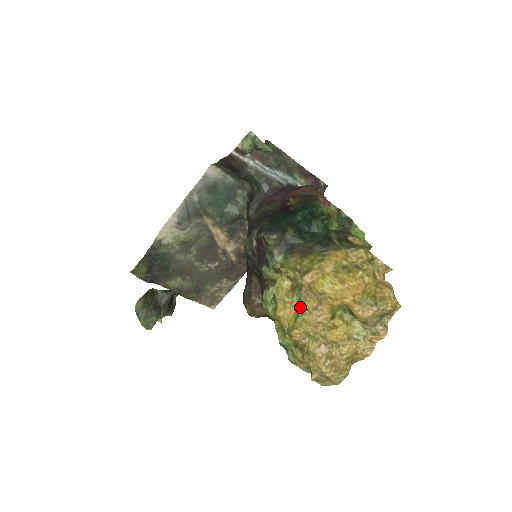
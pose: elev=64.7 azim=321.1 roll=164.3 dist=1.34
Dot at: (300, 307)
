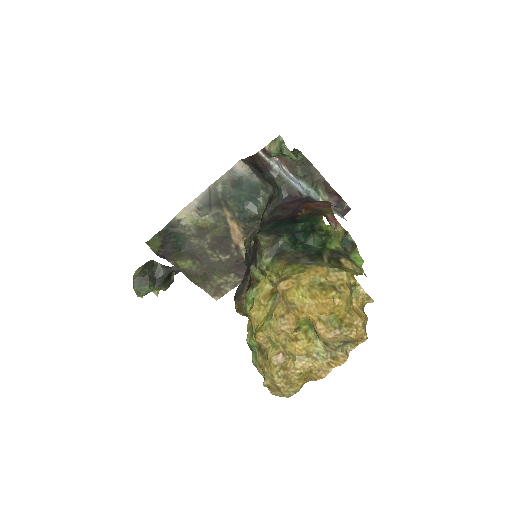
Dot at: (271, 312)
